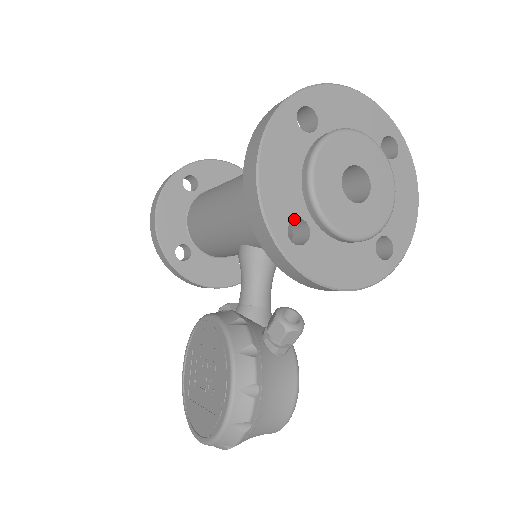
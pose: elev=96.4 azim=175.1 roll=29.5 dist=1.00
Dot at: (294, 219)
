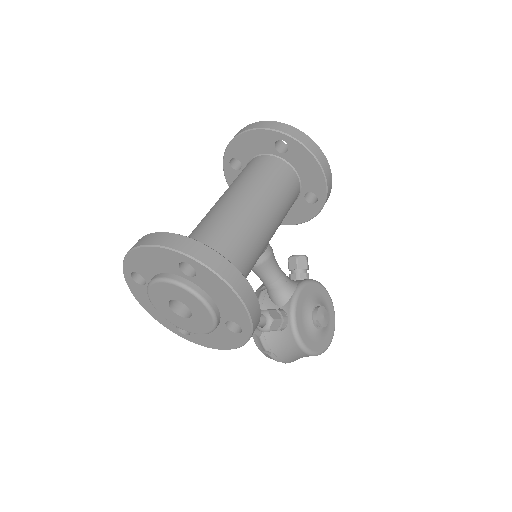
Dot at: occluded
